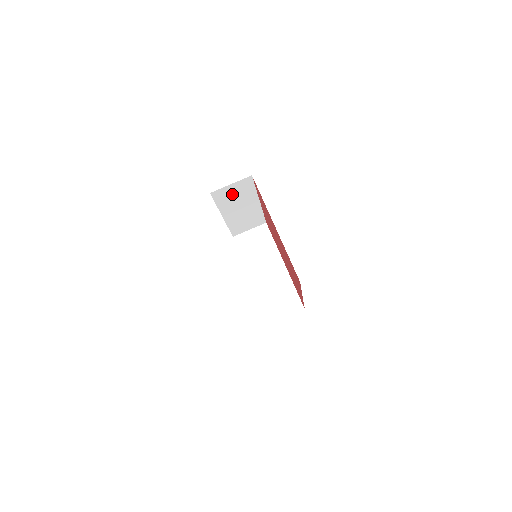
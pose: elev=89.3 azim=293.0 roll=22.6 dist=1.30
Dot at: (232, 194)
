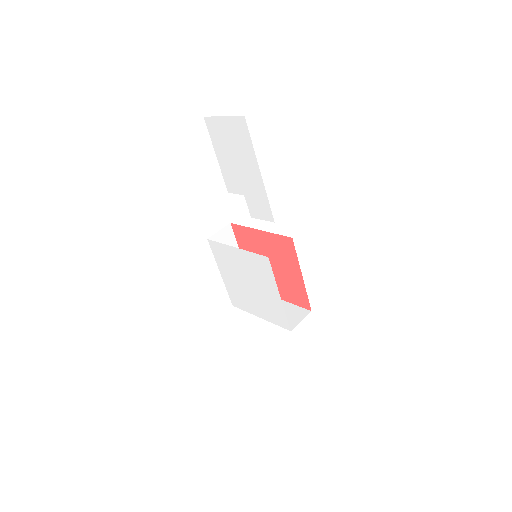
Dot at: occluded
